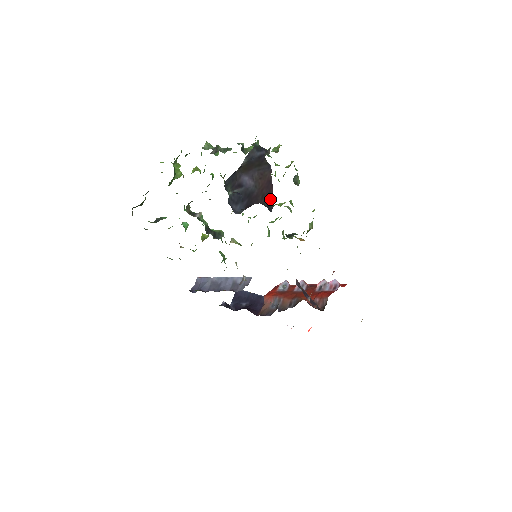
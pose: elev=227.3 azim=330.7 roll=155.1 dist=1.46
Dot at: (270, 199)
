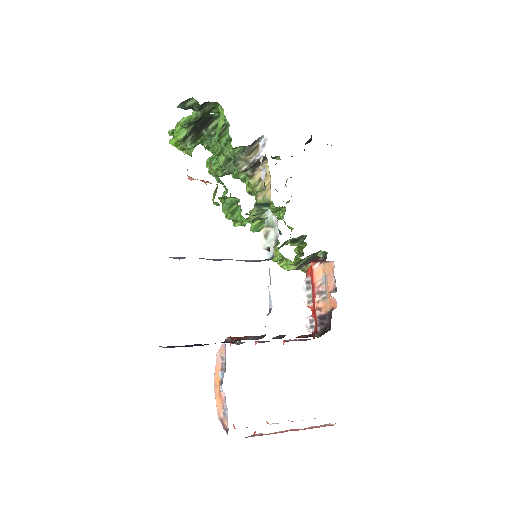
Dot at: occluded
